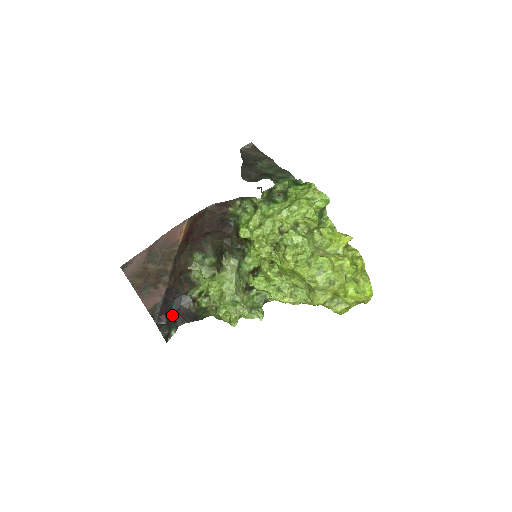
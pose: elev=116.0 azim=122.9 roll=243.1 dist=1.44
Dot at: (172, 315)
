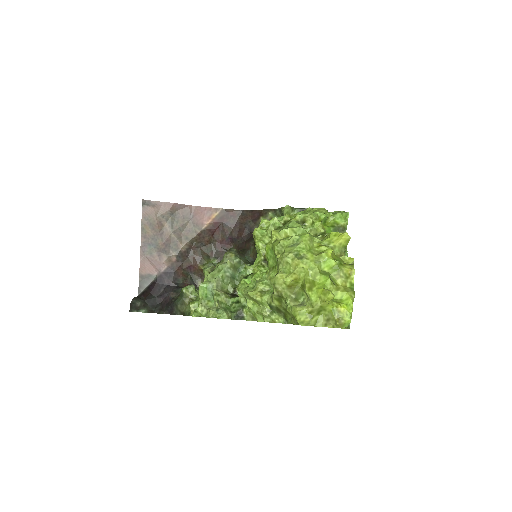
Dot at: (156, 298)
